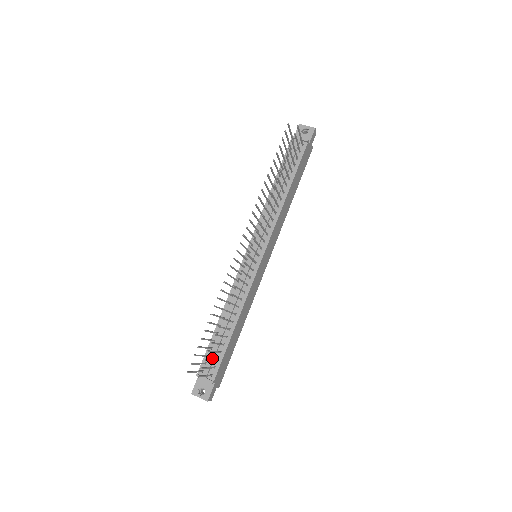
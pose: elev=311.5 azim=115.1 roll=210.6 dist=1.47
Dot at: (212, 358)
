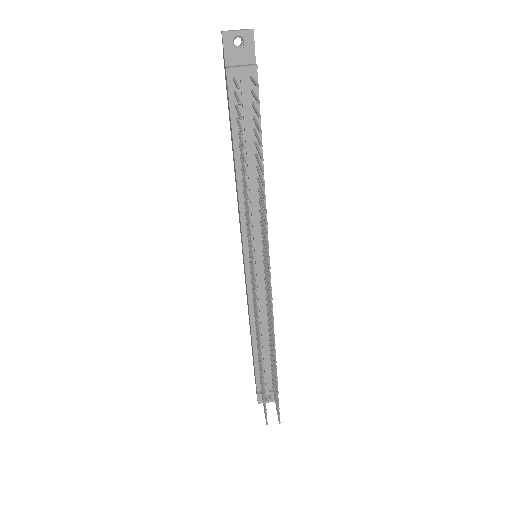
Dot at: (266, 376)
